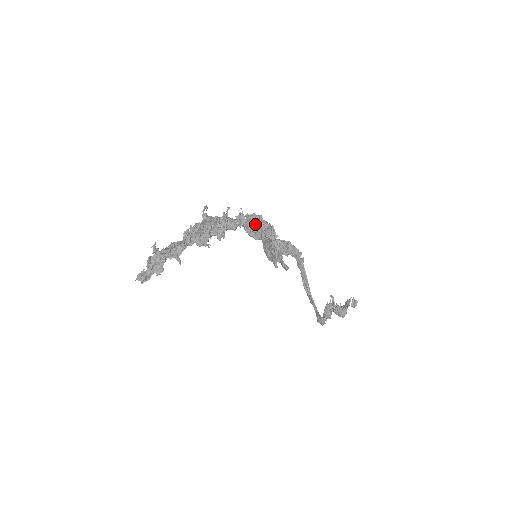
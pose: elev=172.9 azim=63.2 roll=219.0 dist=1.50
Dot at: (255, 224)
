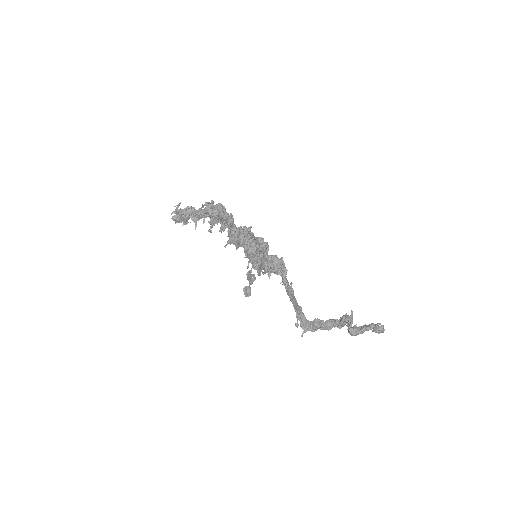
Dot at: (237, 243)
